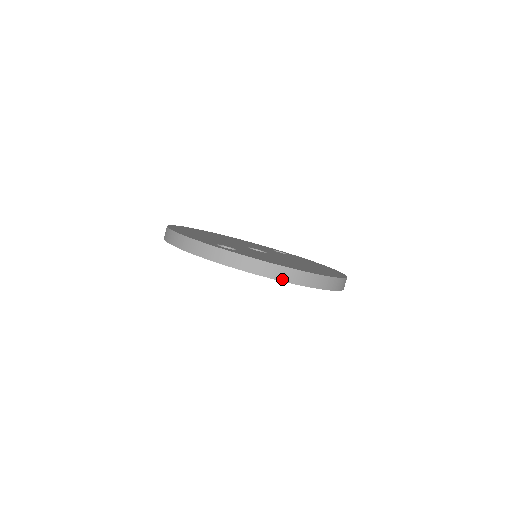
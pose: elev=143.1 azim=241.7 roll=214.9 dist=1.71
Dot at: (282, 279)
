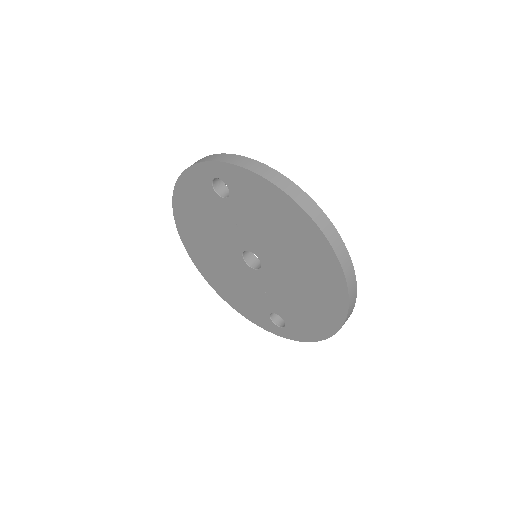
Dot at: (276, 184)
